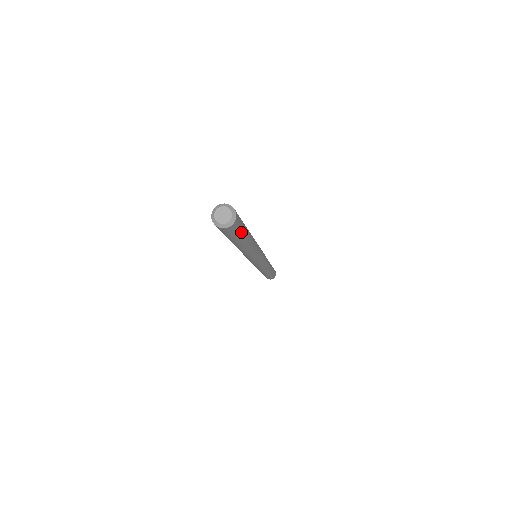
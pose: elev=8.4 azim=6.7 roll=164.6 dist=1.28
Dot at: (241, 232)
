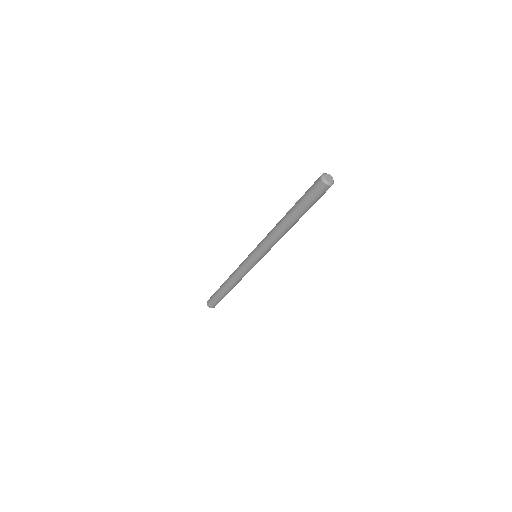
Dot at: (317, 200)
